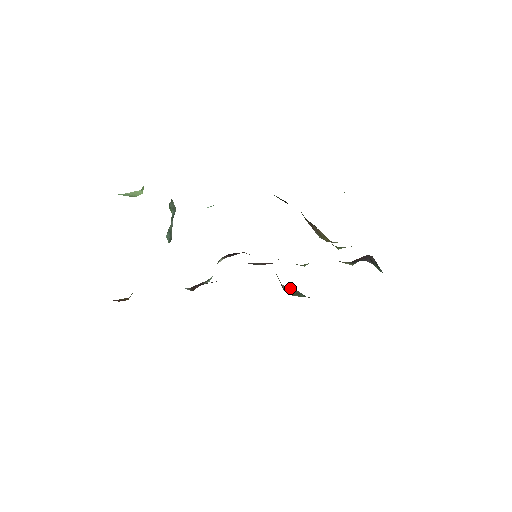
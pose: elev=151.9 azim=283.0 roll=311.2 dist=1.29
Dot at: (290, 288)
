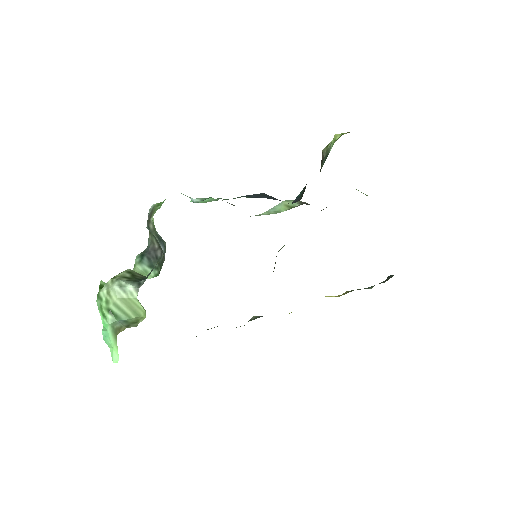
Dot at: occluded
